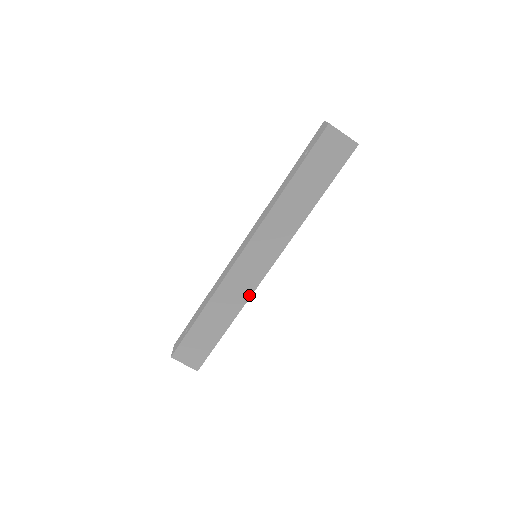
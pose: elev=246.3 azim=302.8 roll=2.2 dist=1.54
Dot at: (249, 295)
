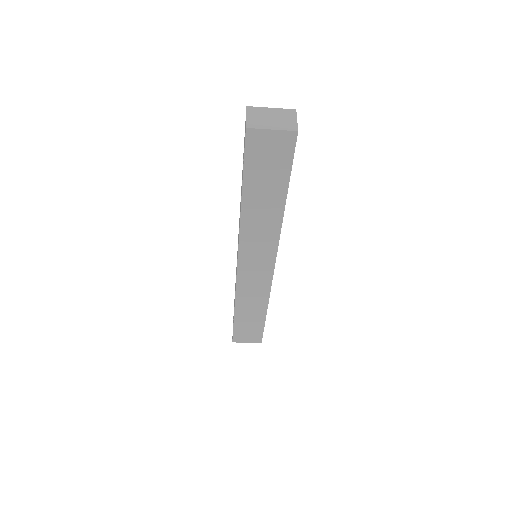
Dot at: (268, 290)
